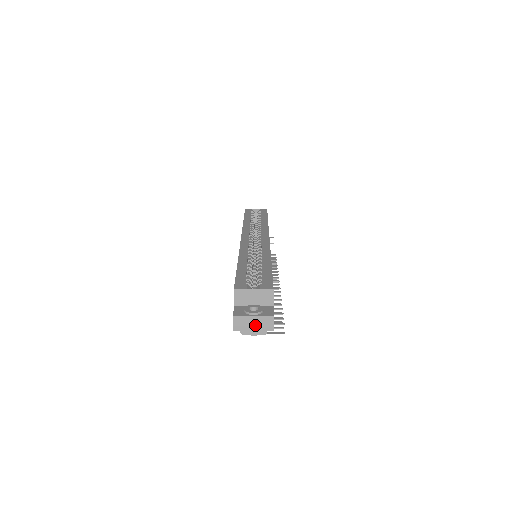
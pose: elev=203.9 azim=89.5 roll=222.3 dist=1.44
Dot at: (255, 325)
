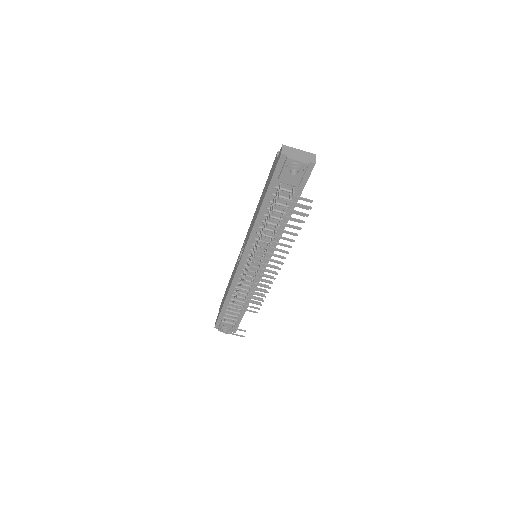
Dot at: (300, 155)
